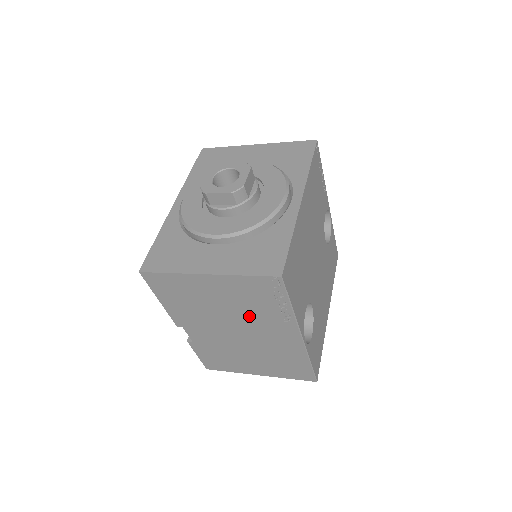
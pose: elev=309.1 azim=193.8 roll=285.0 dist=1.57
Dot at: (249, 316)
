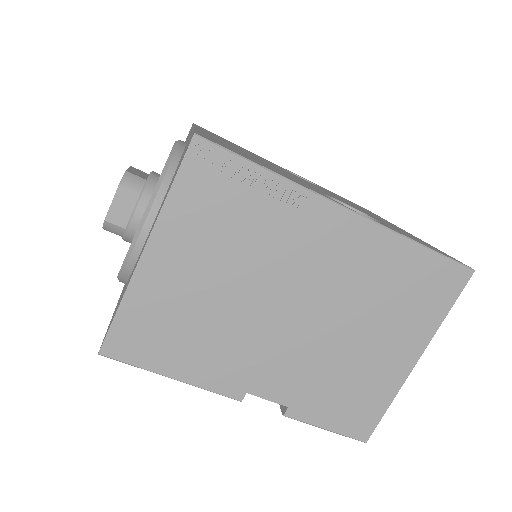
Dot at: (262, 258)
